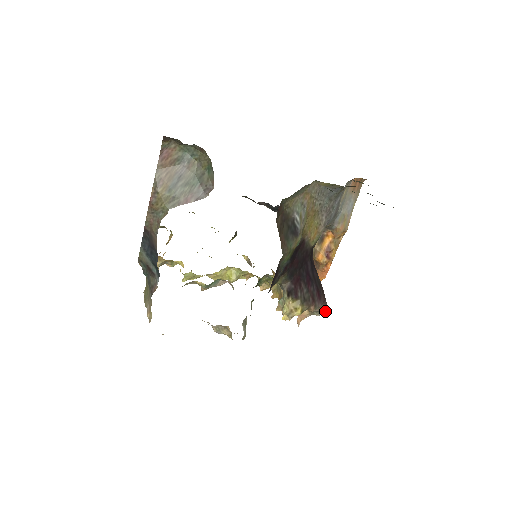
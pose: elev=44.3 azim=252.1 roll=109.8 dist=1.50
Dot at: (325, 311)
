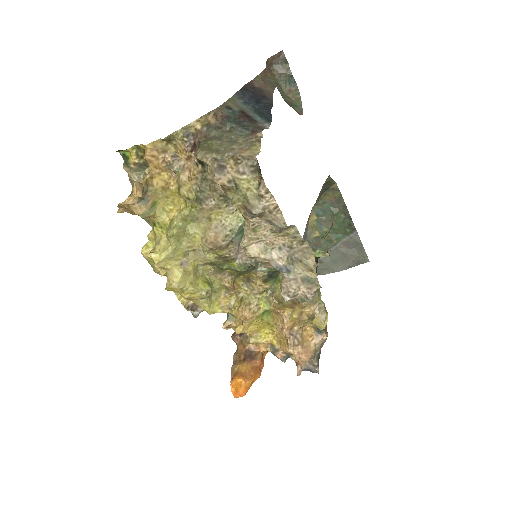
Dot at: (318, 363)
